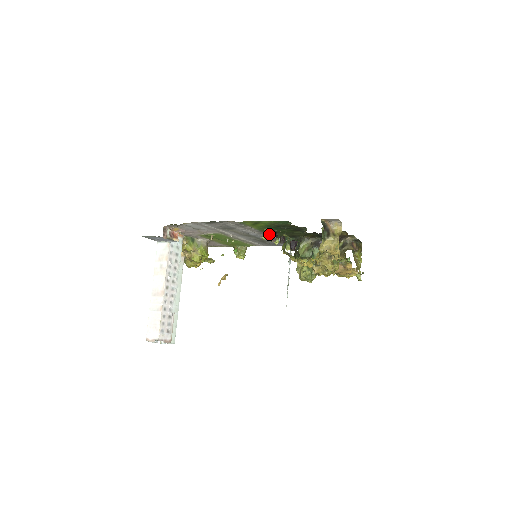
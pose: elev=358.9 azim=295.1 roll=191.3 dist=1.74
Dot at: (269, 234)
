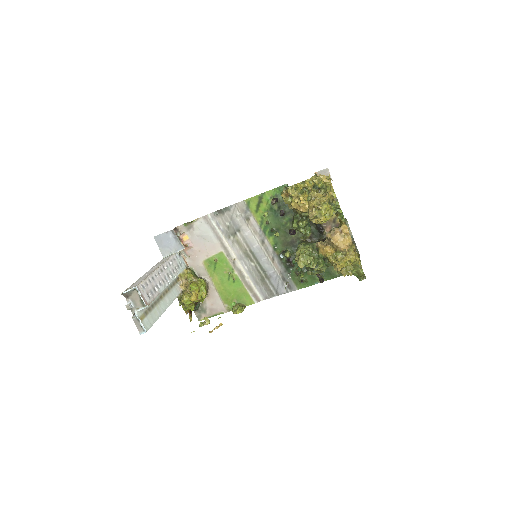
Dot at: (270, 242)
